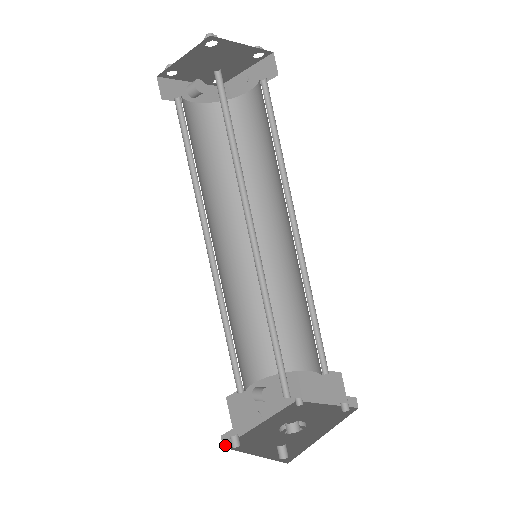
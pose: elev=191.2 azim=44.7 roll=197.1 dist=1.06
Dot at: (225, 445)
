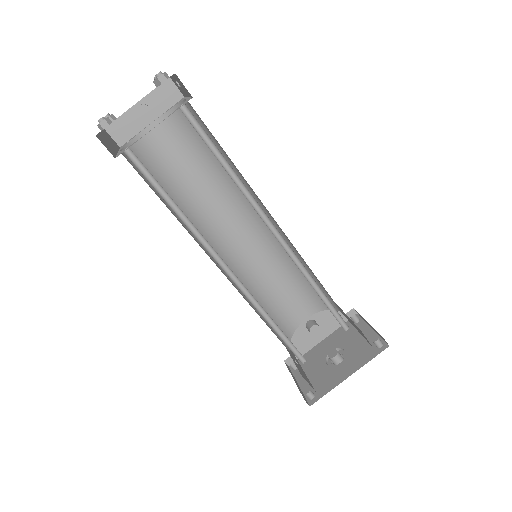
Dot at: occluded
